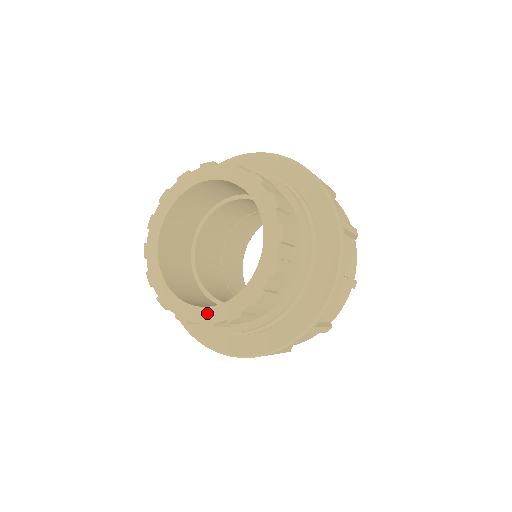
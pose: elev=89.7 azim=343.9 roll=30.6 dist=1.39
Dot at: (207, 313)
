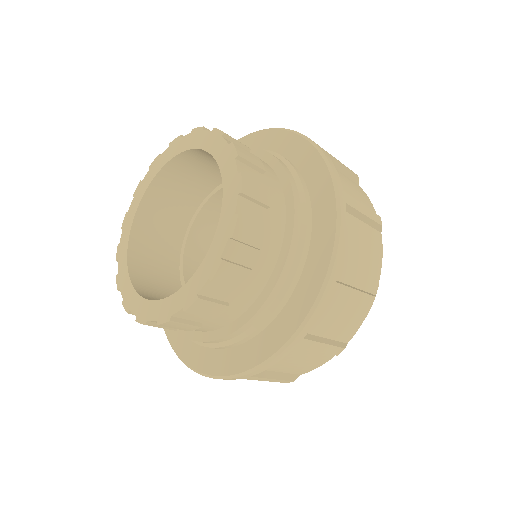
Dot at: (187, 290)
